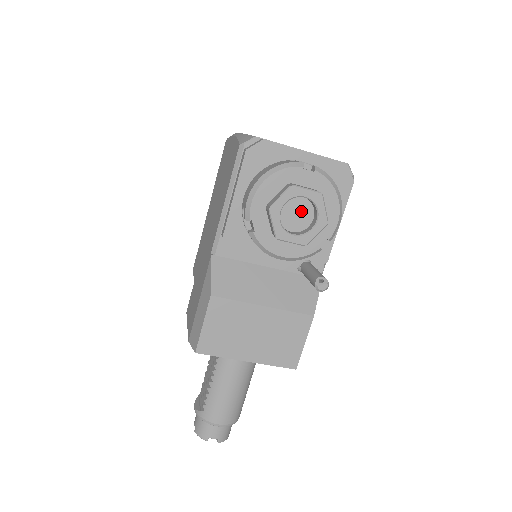
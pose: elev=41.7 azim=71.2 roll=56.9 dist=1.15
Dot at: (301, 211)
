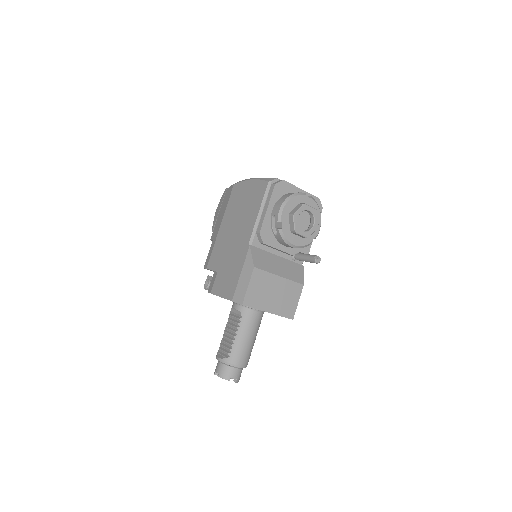
Dot at: (304, 220)
